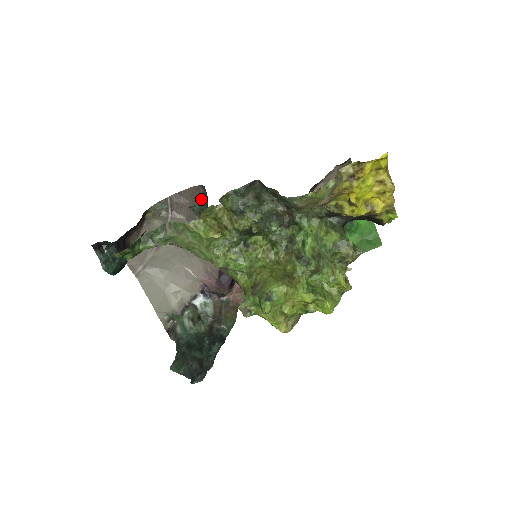
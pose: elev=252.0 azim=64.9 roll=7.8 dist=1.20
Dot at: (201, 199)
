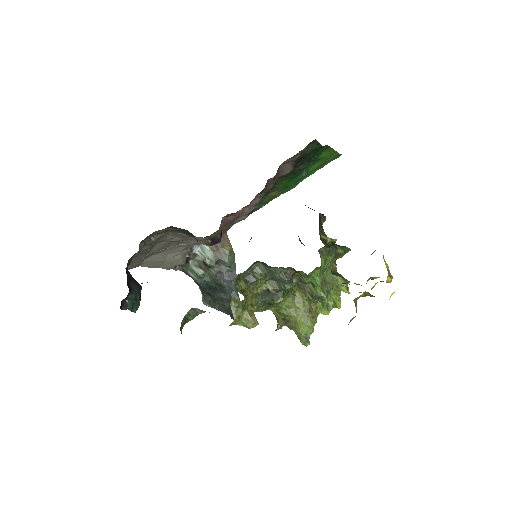
Dot at: (183, 230)
